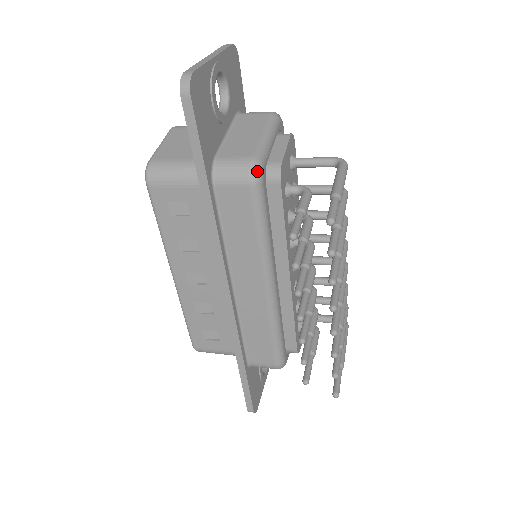
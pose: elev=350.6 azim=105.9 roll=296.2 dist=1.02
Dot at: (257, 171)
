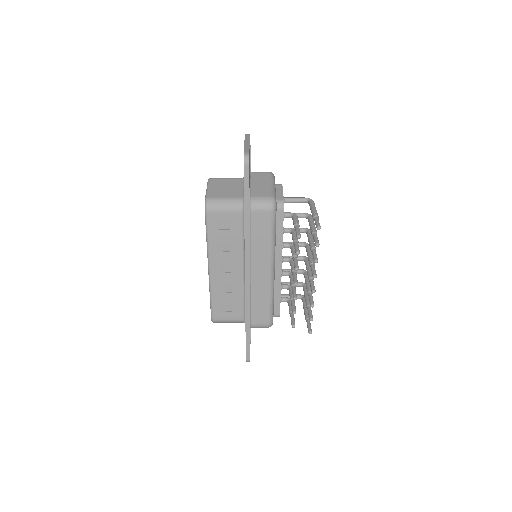
Dot at: (274, 204)
